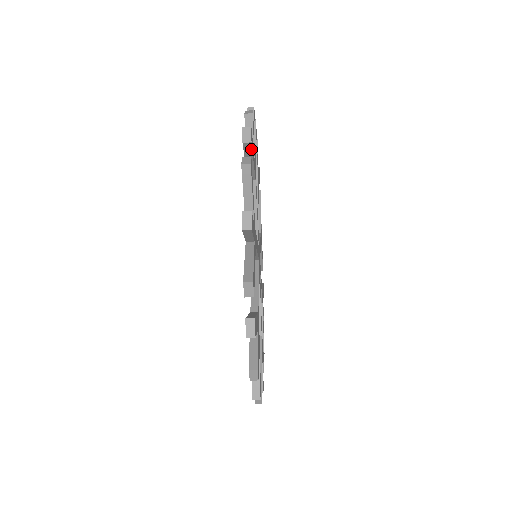
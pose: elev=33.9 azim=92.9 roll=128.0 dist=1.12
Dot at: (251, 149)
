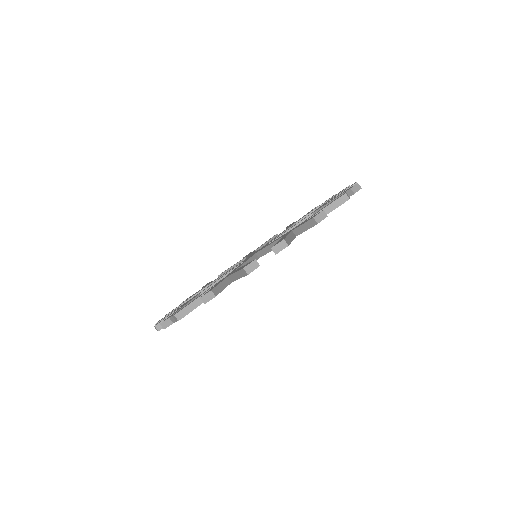
Dot at: occluded
